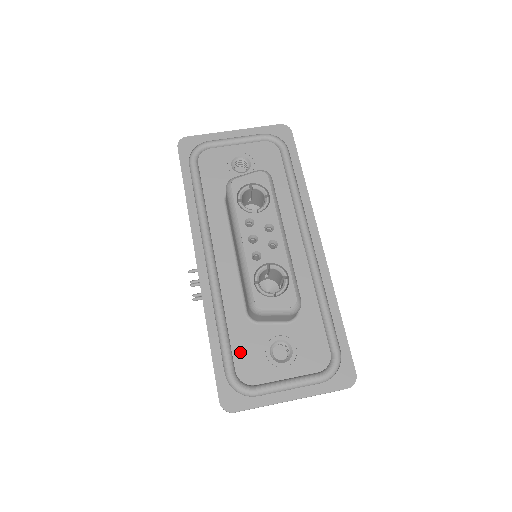
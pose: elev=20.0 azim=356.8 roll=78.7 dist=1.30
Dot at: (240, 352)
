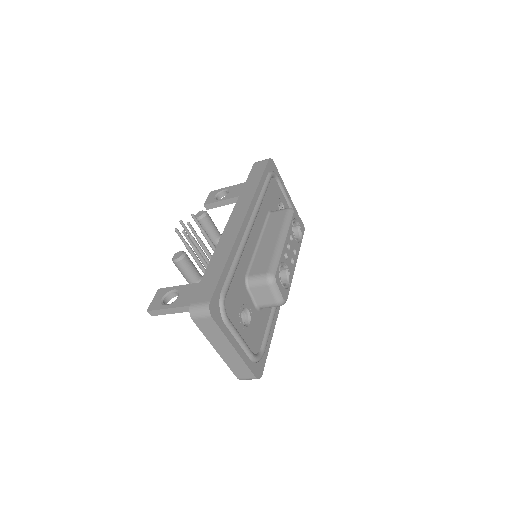
Dot at: (233, 290)
